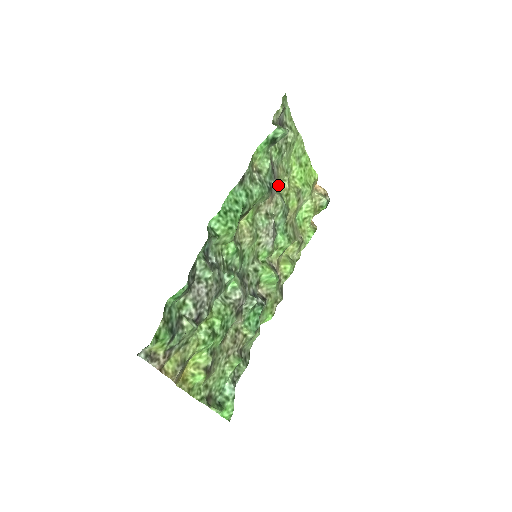
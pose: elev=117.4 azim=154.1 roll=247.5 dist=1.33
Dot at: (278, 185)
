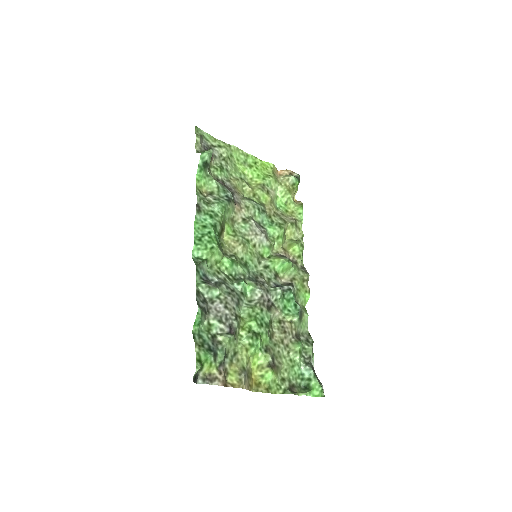
Dot at: (240, 193)
